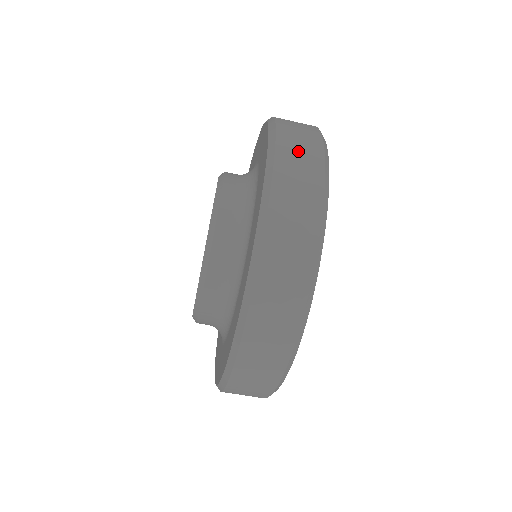
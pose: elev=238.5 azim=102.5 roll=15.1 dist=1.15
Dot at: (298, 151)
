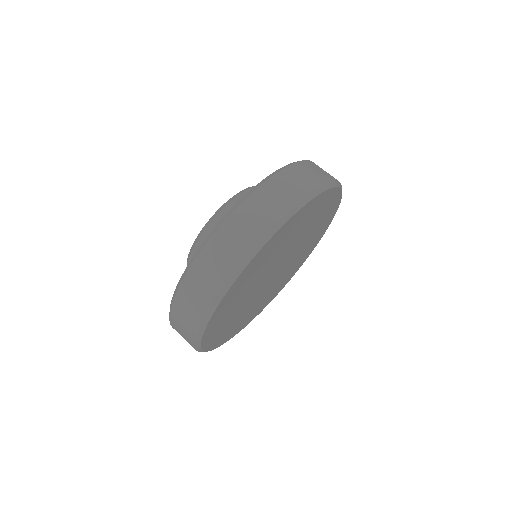
Dot at: occluded
